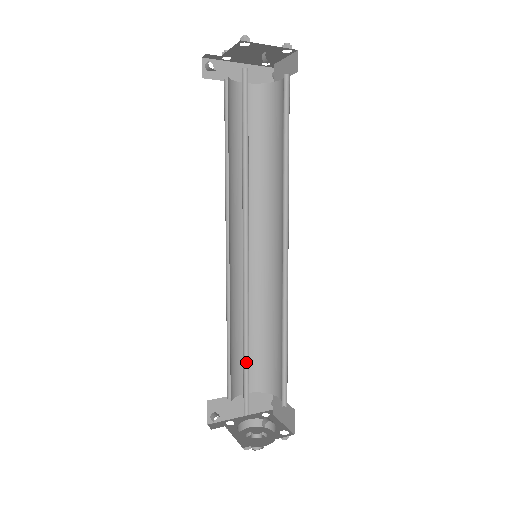
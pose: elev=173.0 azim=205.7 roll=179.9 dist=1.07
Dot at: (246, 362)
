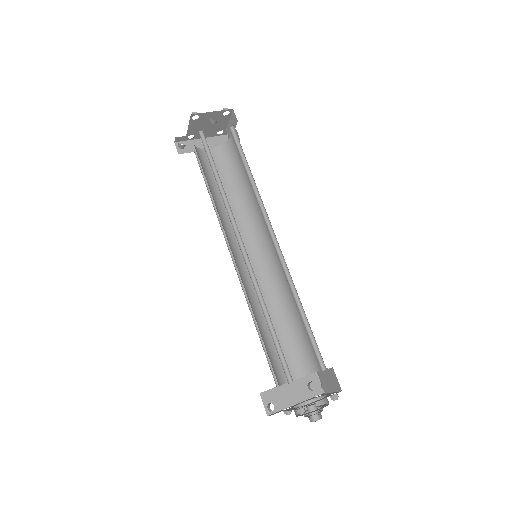
Dot at: (274, 336)
